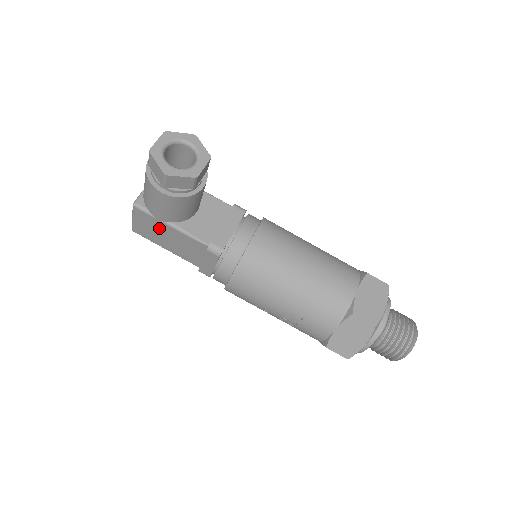
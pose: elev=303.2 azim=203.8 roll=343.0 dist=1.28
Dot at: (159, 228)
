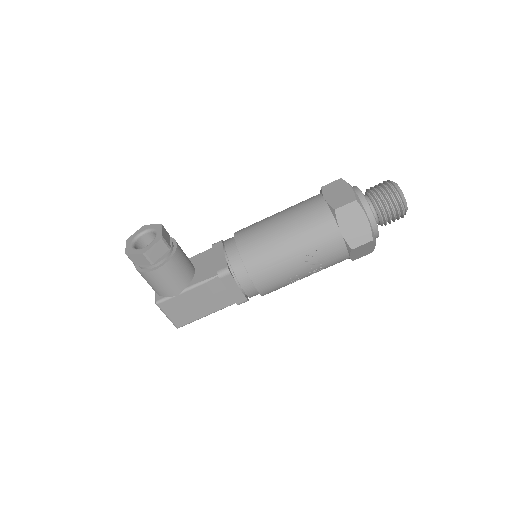
Dot at: (185, 302)
